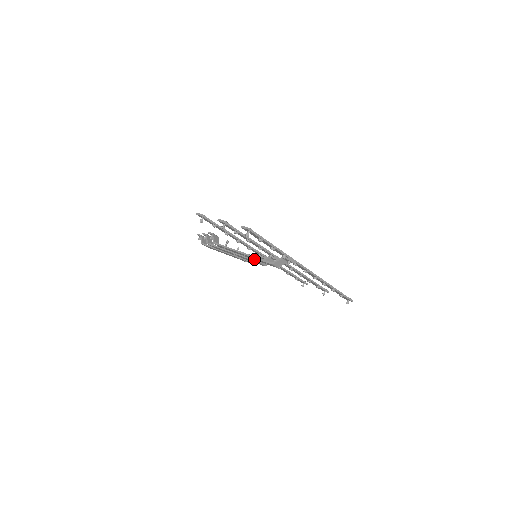
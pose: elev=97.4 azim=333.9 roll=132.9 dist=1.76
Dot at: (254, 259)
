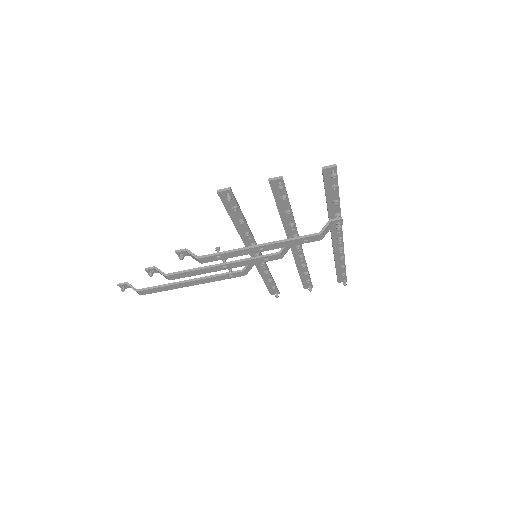
Dot at: (279, 247)
